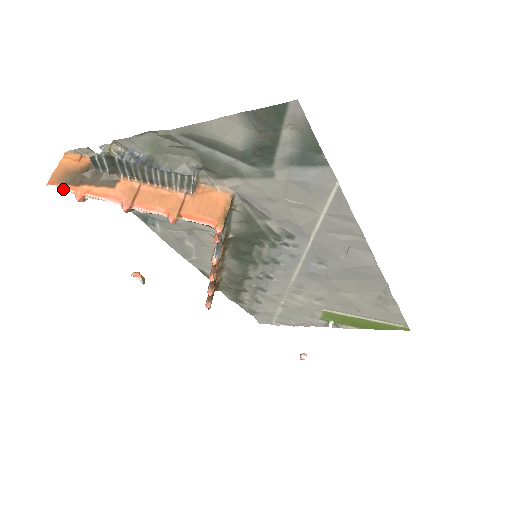
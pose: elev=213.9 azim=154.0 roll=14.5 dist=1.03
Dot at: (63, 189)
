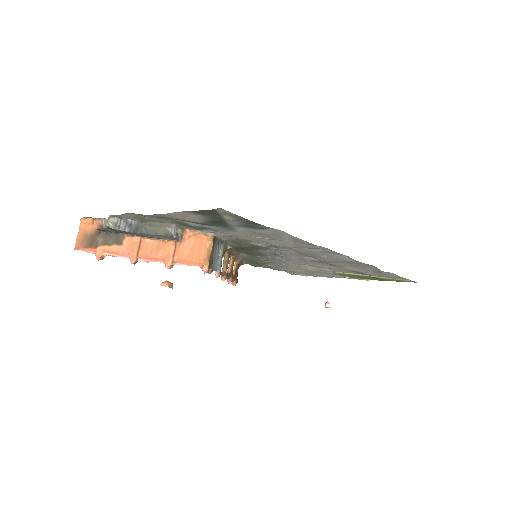
Dot at: occluded
